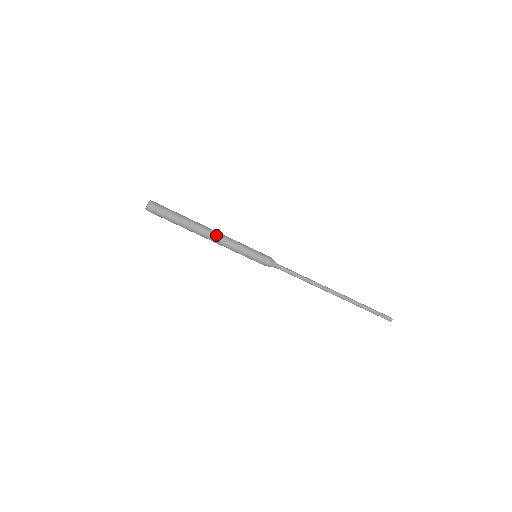
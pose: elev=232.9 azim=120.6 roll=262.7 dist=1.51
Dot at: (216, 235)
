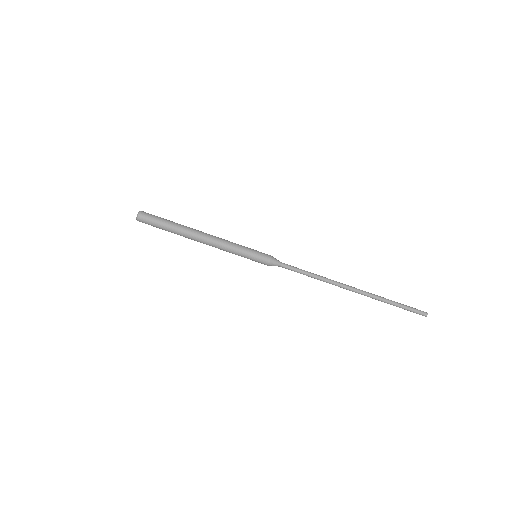
Dot at: (209, 238)
